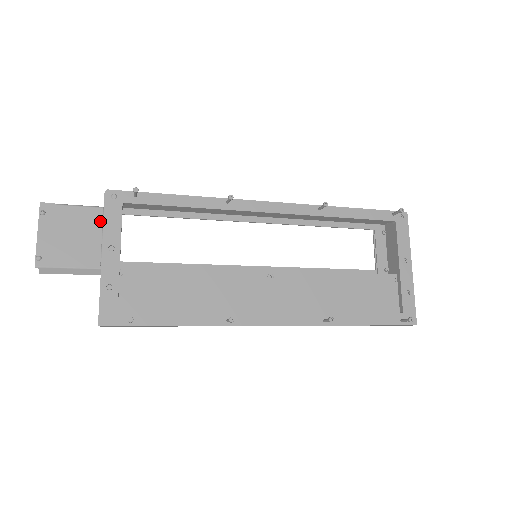
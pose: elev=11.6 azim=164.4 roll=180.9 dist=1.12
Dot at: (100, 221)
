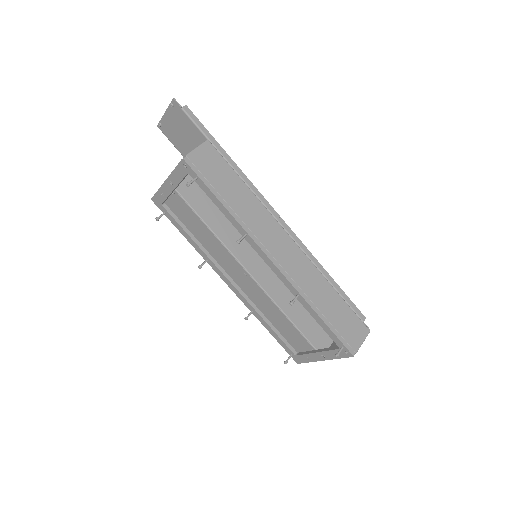
Dot at: (200, 142)
